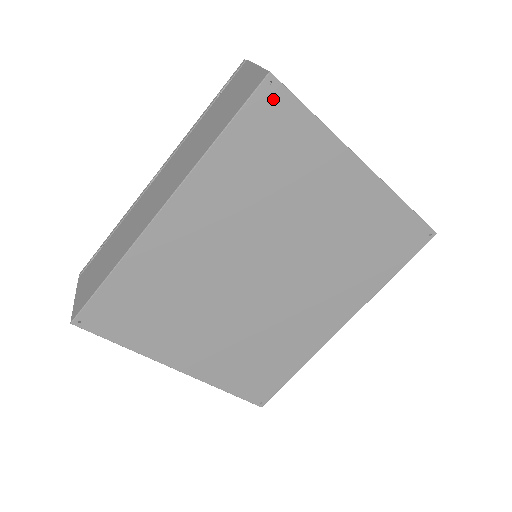
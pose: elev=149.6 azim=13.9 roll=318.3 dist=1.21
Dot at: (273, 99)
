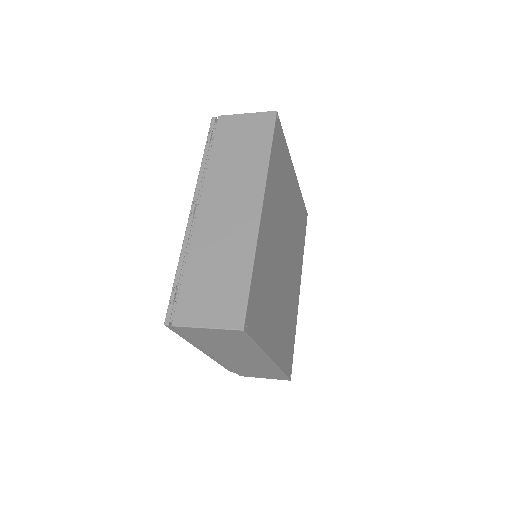
Dot at: (278, 128)
